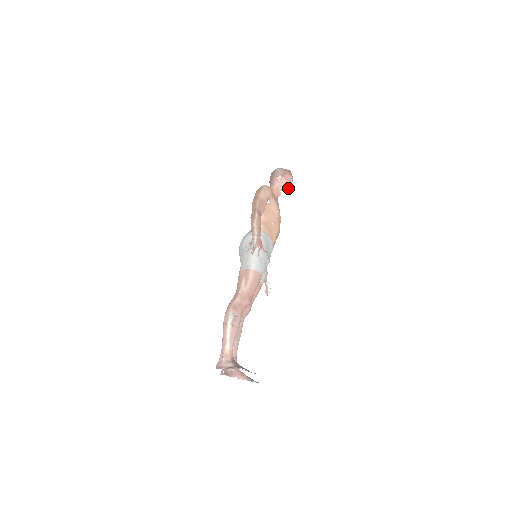
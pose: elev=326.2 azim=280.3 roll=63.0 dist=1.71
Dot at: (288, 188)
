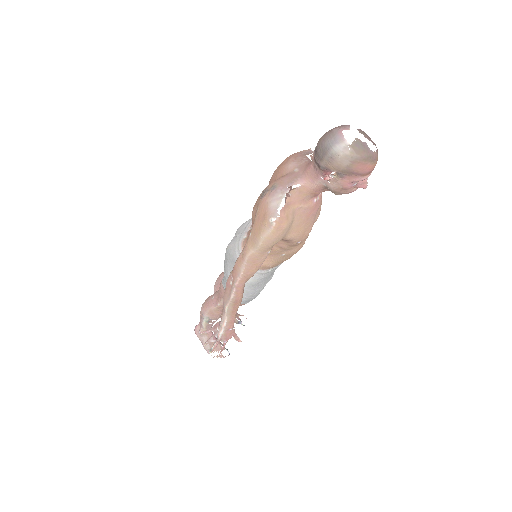
Dot at: (348, 192)
